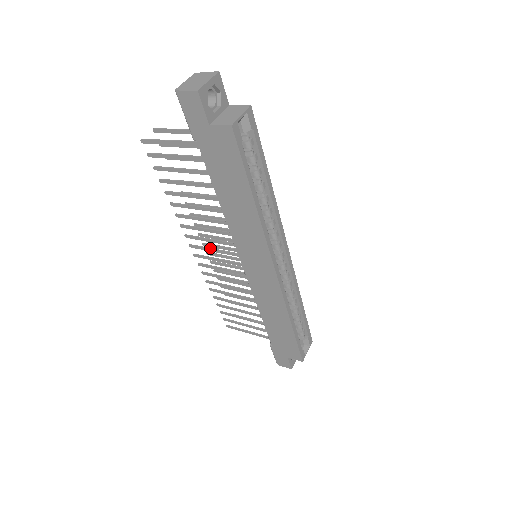
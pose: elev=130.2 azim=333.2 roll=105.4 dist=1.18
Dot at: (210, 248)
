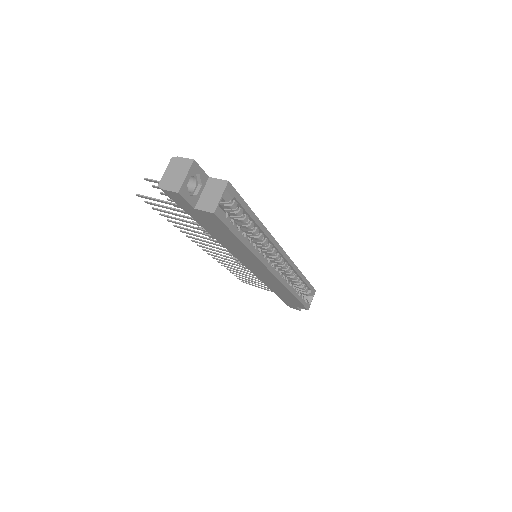
Dot at: (215, 250)
